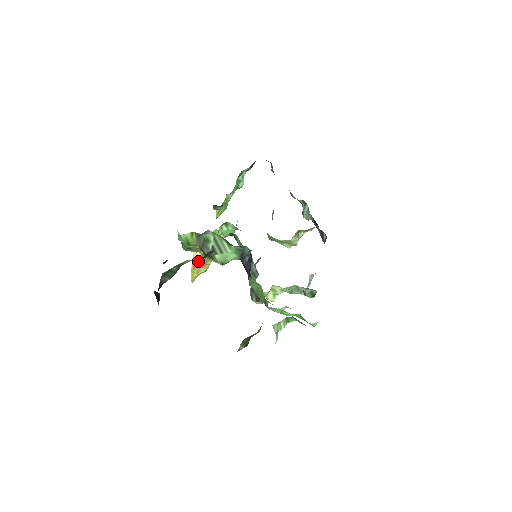
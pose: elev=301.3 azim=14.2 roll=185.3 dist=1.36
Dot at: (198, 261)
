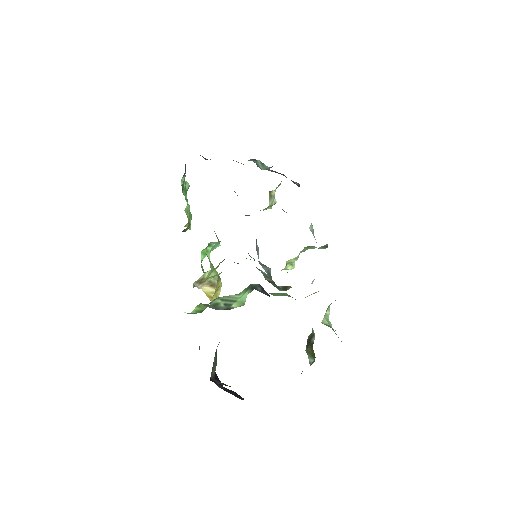
Dot at: occluded
